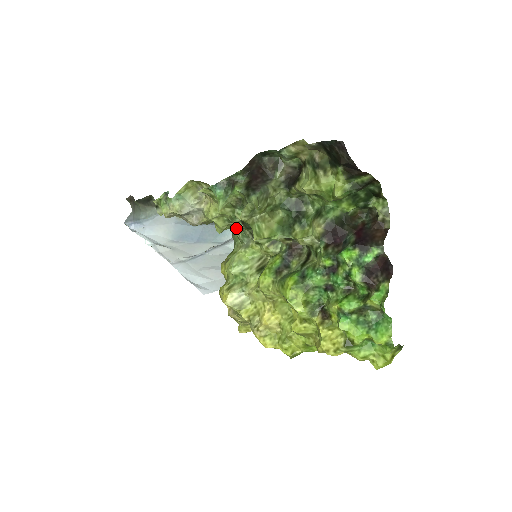
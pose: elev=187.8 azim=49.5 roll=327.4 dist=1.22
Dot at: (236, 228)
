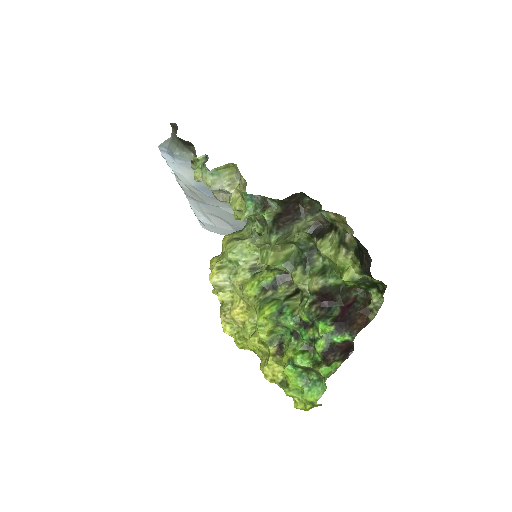
Dot at: occluded
